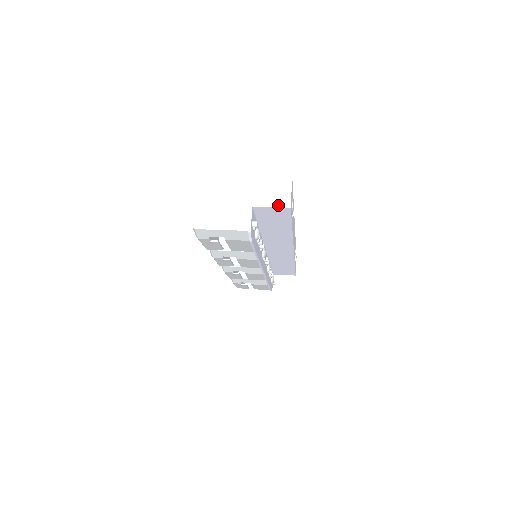
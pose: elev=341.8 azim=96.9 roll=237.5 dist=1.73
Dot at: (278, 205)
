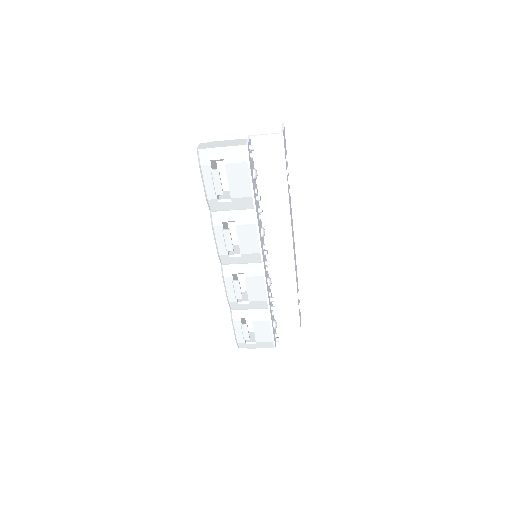
Dot at: (272, 133)
